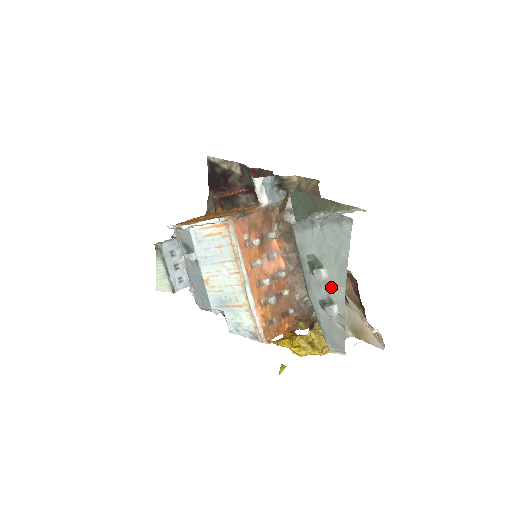
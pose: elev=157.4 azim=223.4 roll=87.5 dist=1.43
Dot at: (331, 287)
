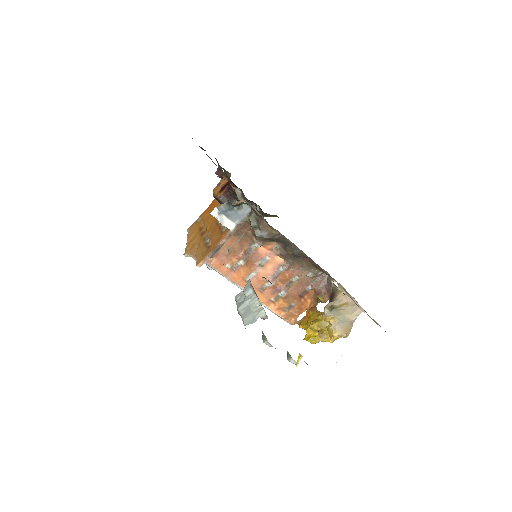
Dot at: occluded
